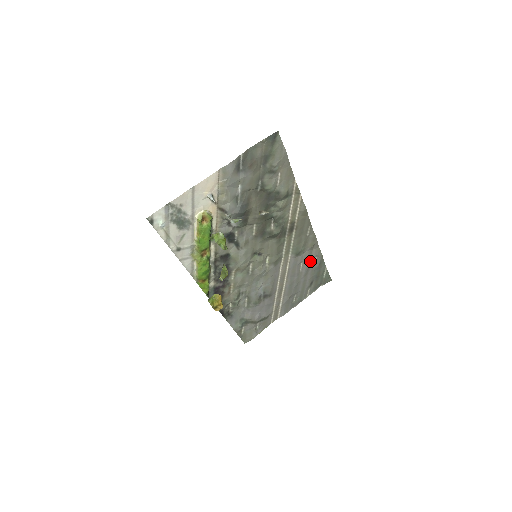
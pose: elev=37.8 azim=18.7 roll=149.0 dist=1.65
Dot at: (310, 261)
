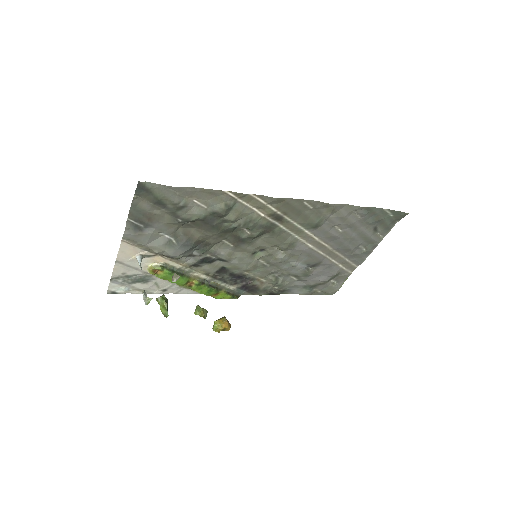
Dot at: (347, 219)
